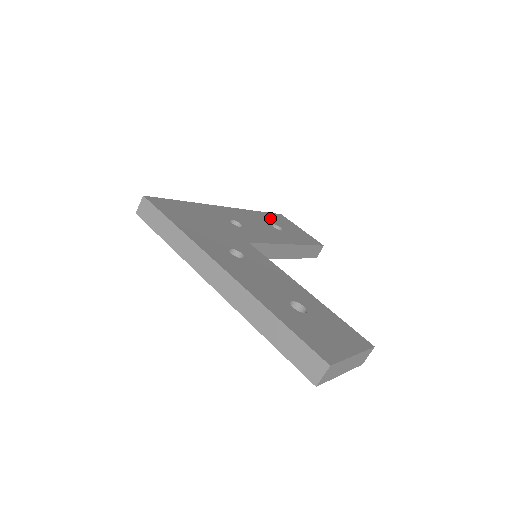
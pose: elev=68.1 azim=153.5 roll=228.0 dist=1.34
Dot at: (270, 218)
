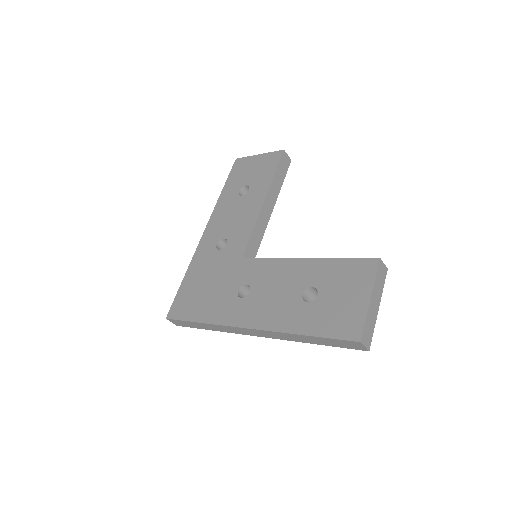
Dot at: (233, 185)
